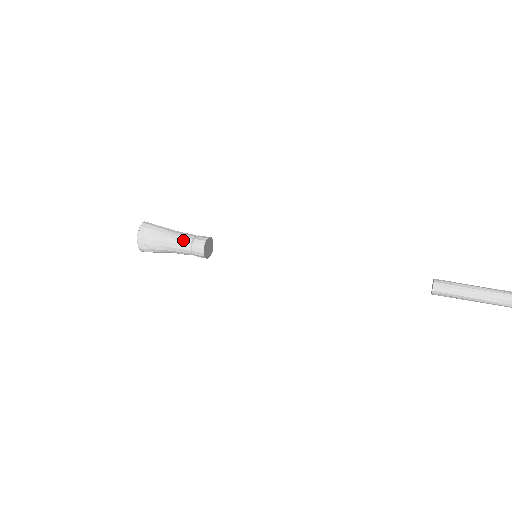
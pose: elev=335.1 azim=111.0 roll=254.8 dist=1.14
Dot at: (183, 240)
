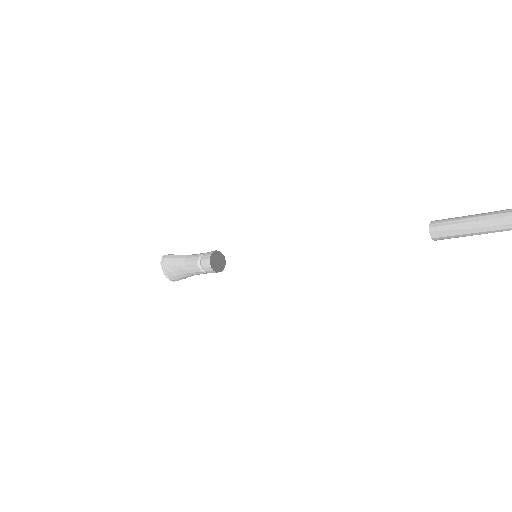
Dot at: (193, 264)
